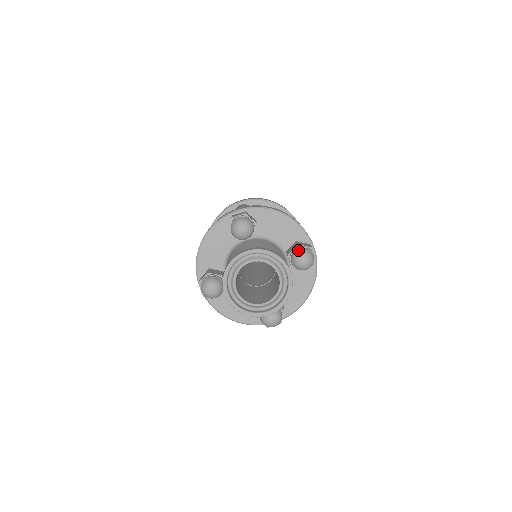
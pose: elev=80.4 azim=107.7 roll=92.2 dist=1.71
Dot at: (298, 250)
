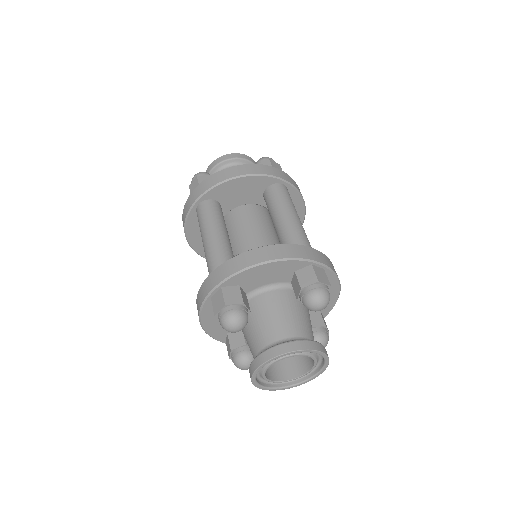
Dot at: (325, 336)
